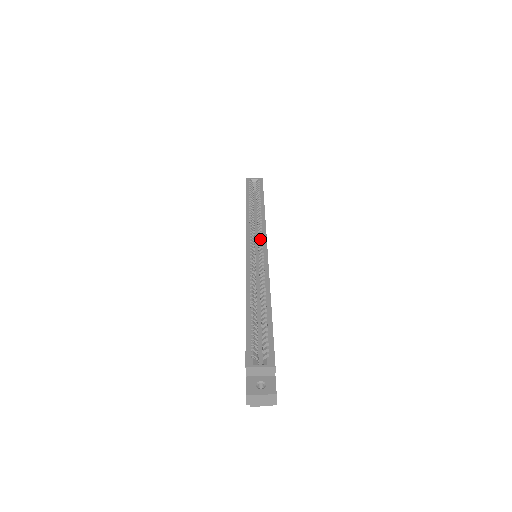
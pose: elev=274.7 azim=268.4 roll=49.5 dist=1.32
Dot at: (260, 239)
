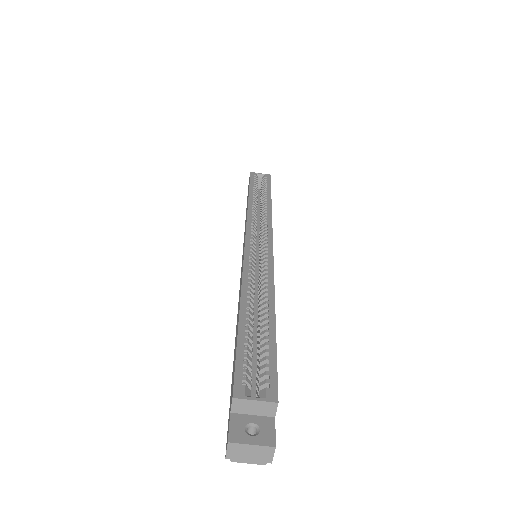
Dot at: (264, 236)
